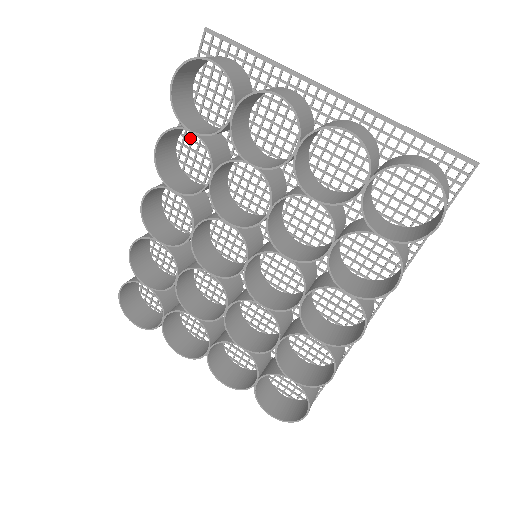
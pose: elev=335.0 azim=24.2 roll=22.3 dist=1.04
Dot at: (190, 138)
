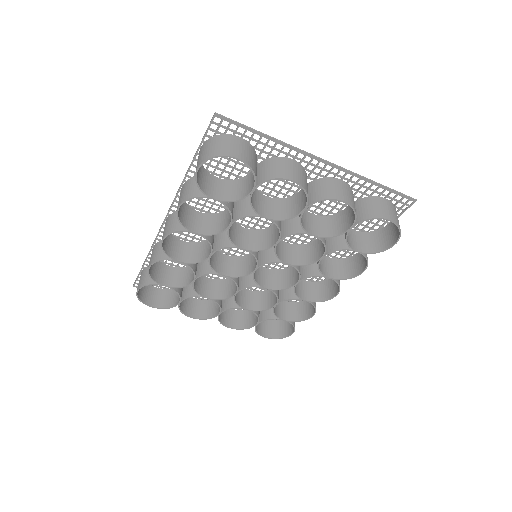
Dot at: occluded
